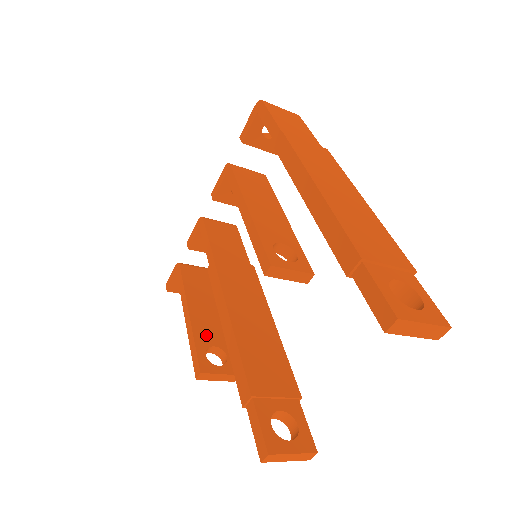
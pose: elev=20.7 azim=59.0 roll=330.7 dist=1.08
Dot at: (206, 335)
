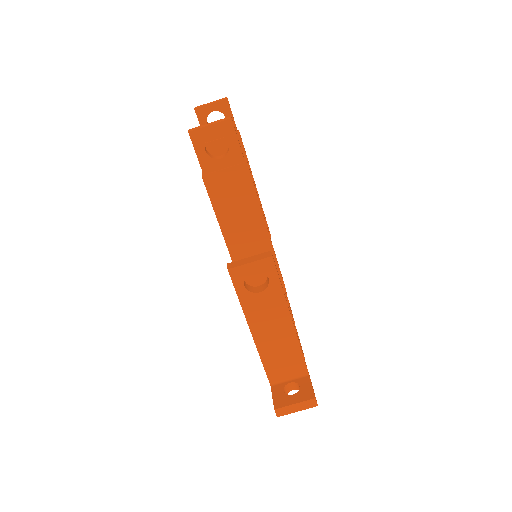
Dot at: occluded
